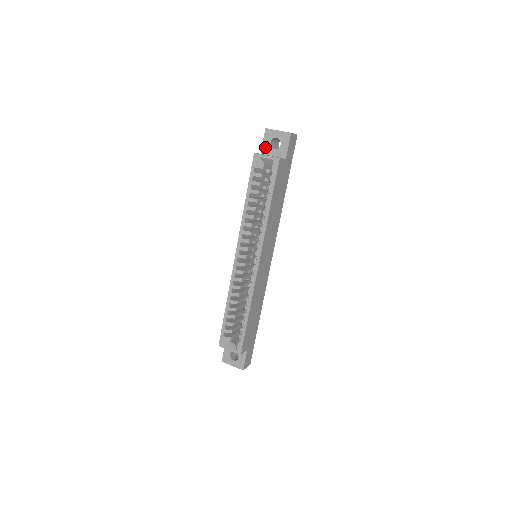
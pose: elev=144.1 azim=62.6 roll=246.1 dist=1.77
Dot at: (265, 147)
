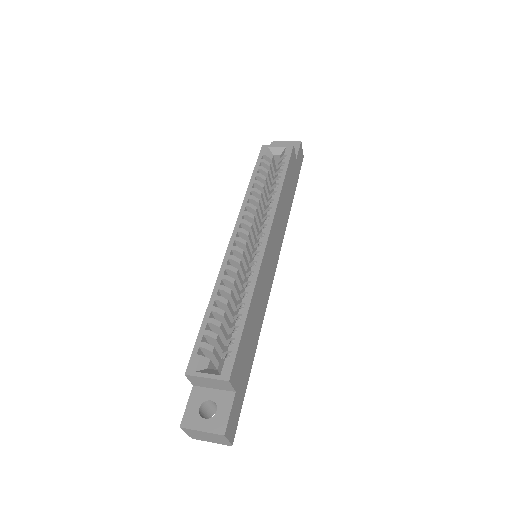
Dot at: occluded
